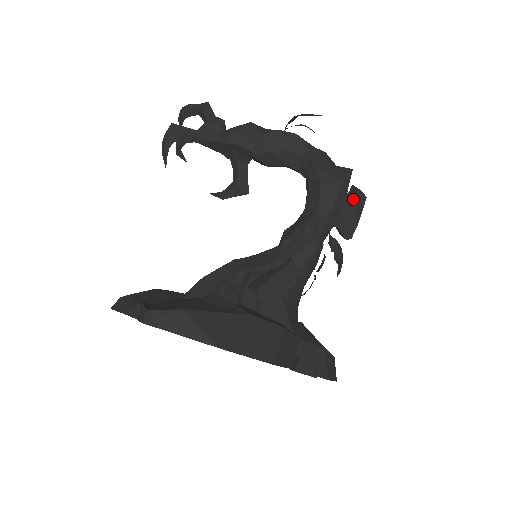
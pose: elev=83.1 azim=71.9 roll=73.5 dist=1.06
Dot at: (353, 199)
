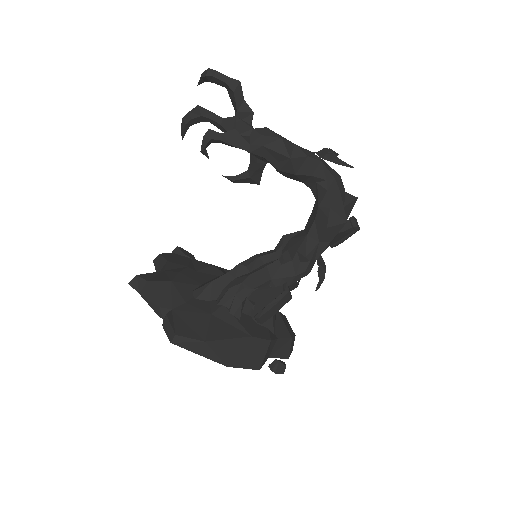
Dot at: (349, 230)
